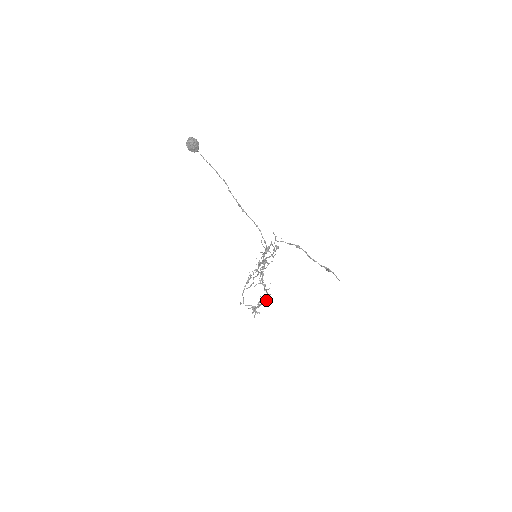
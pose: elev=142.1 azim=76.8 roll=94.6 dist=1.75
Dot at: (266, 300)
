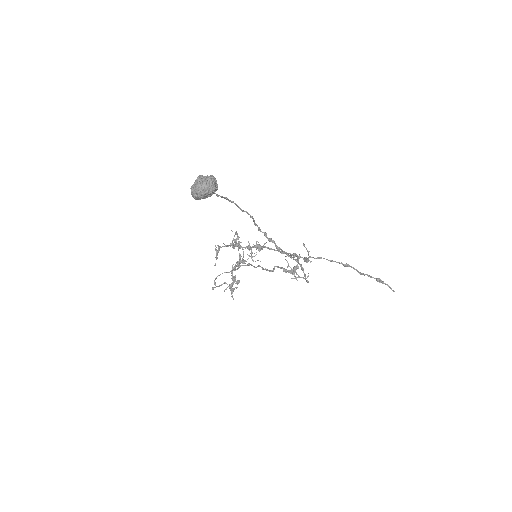
Dot at: (238, 265)
